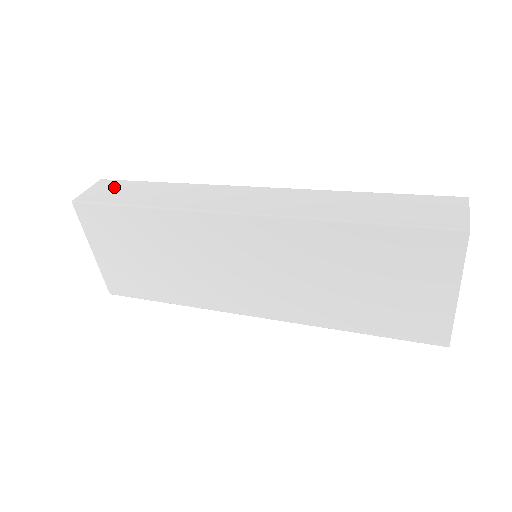
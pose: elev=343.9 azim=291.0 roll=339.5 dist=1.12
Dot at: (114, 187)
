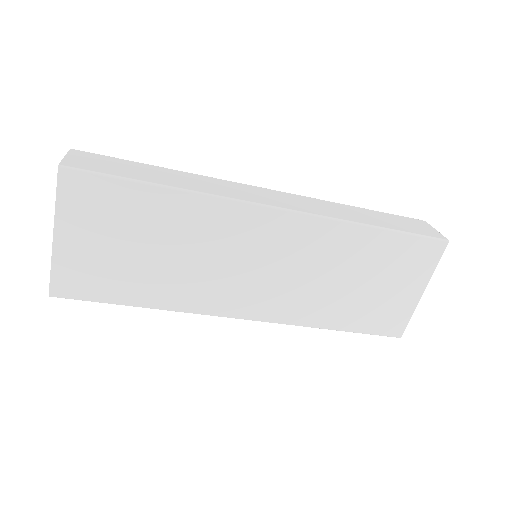
Dot at: (103, 160)
